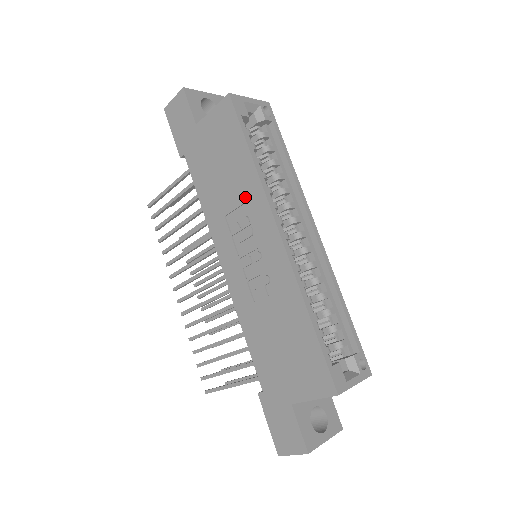
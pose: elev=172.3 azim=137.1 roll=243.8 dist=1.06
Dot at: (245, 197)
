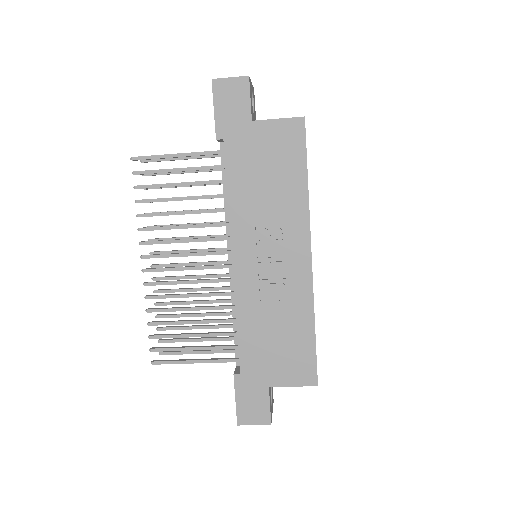
Dot at: (287, 213)
